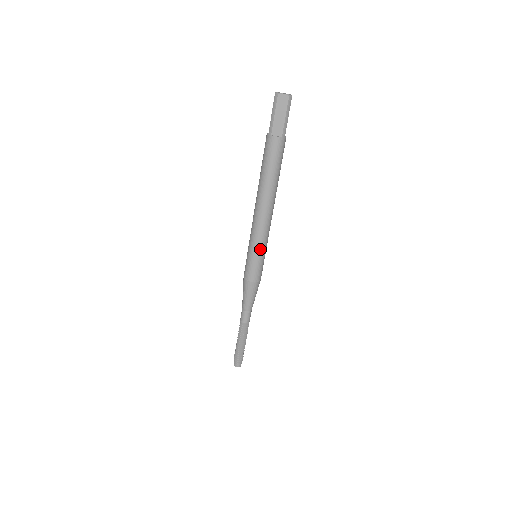
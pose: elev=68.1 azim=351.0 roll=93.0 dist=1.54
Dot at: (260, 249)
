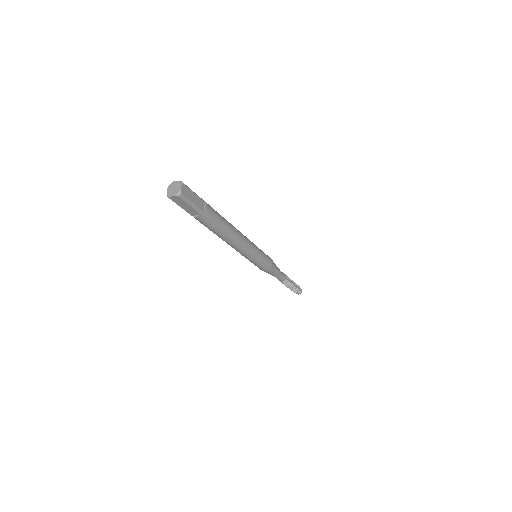
Dot at: (253, 259)
